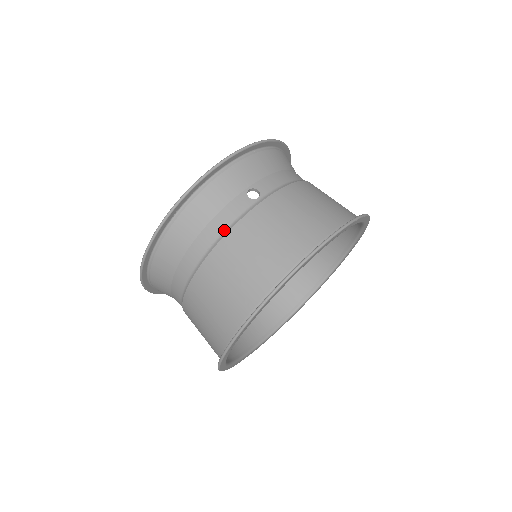
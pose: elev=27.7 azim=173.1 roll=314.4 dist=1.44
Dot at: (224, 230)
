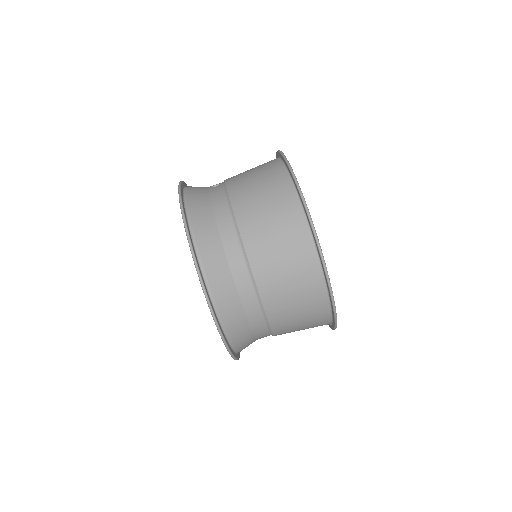
Dot at: (225, 198)
